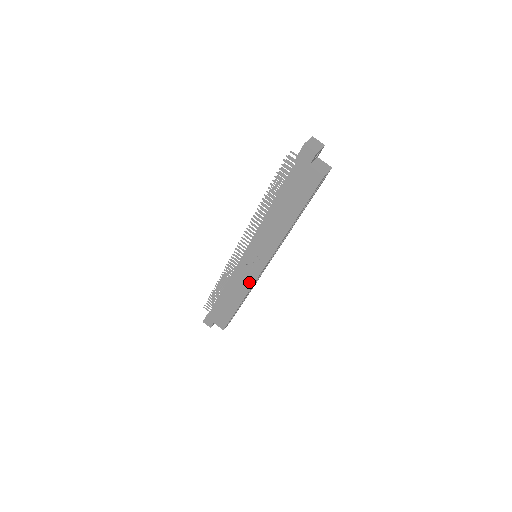
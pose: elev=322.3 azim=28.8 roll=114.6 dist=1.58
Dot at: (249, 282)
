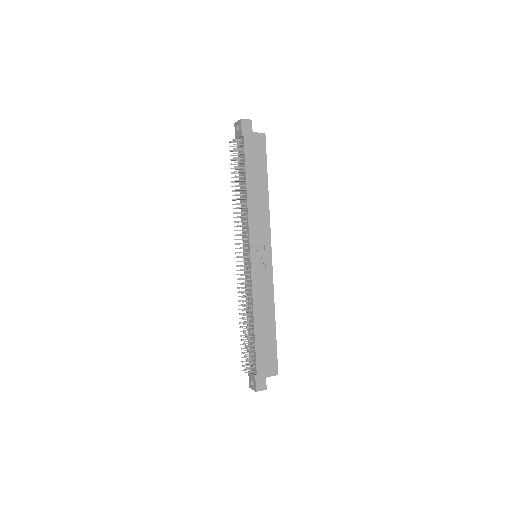
Dot at: (269, 283)
